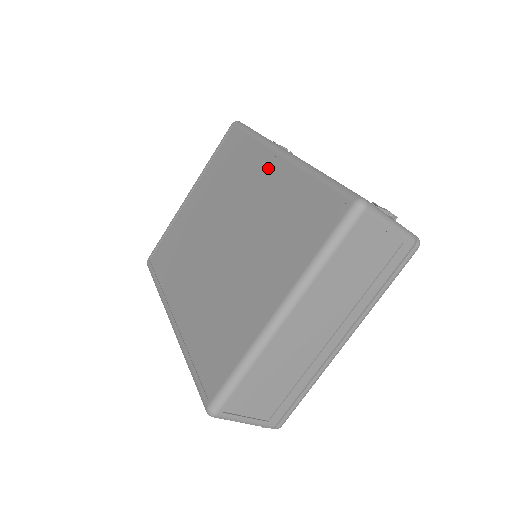
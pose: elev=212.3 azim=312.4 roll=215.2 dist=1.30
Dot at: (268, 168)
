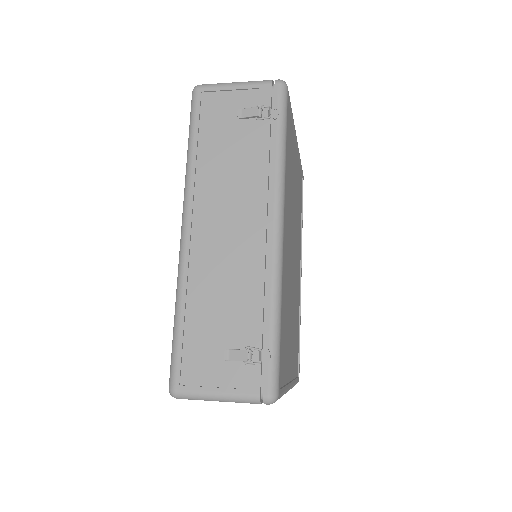
Dot at: occluded
